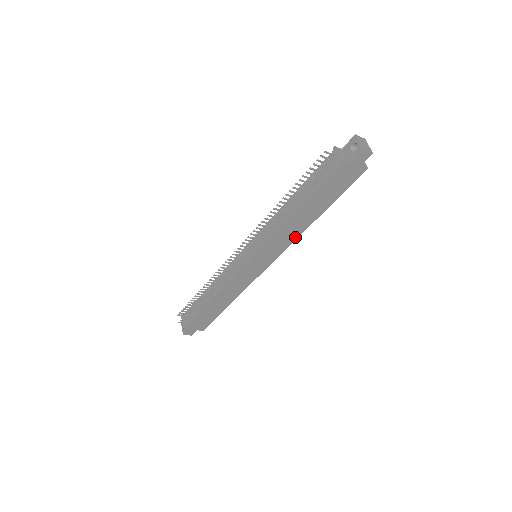
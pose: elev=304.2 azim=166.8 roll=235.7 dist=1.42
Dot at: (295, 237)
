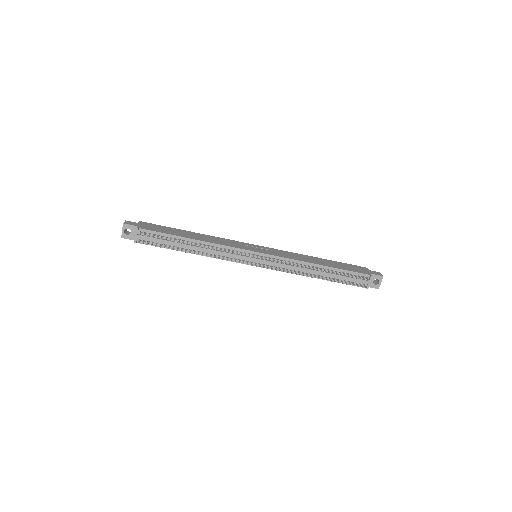
Dot at: occluded
